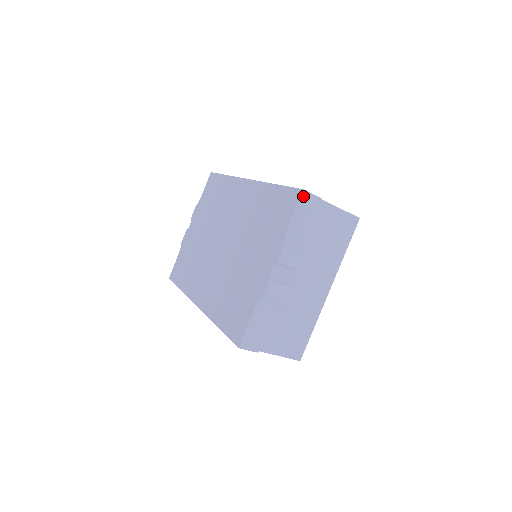
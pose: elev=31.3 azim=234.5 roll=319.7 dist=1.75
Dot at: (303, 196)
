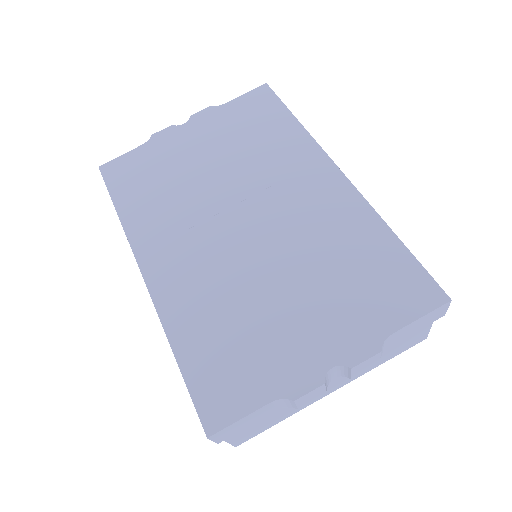
Dot at: (443, 306)
